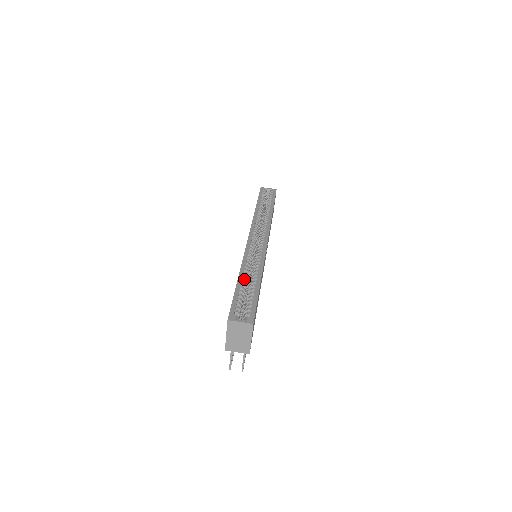
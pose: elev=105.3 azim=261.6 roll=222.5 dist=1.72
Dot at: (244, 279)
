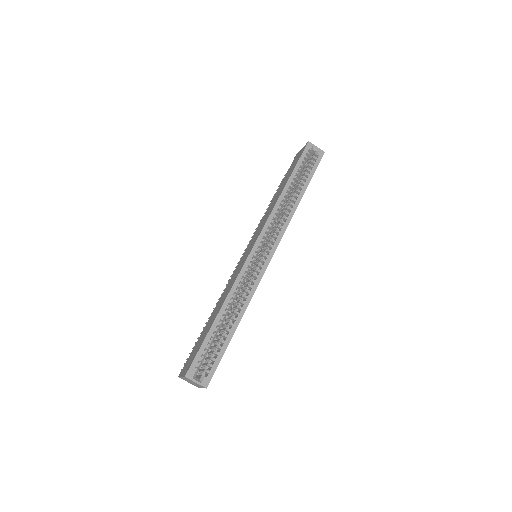
Dot at: (223, 318)
